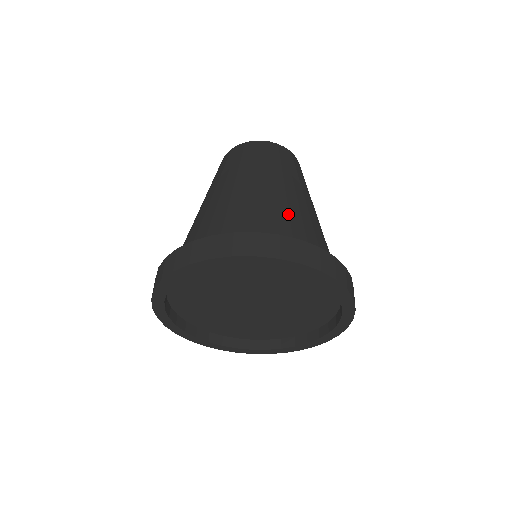
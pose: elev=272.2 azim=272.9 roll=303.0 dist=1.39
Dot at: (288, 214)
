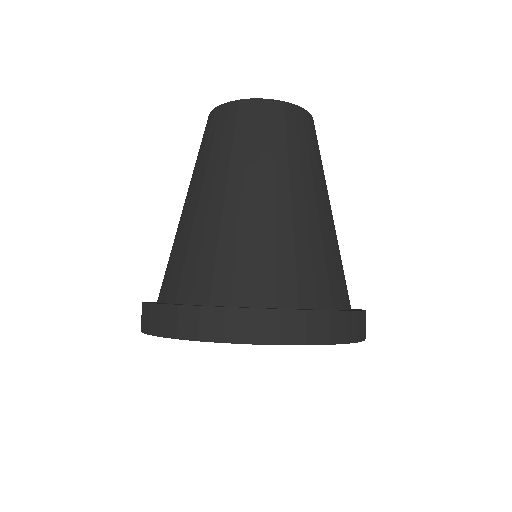
Dot at: (293, 249)
